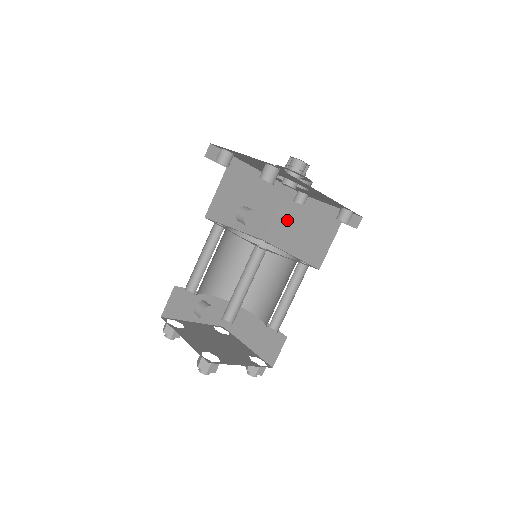
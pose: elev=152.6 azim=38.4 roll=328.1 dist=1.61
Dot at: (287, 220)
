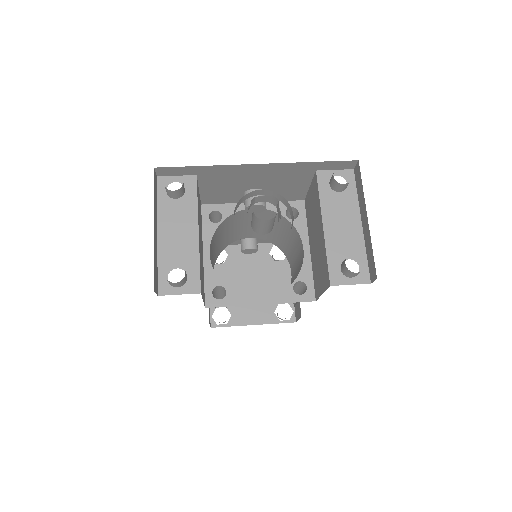
Dot at: (313, 208)
